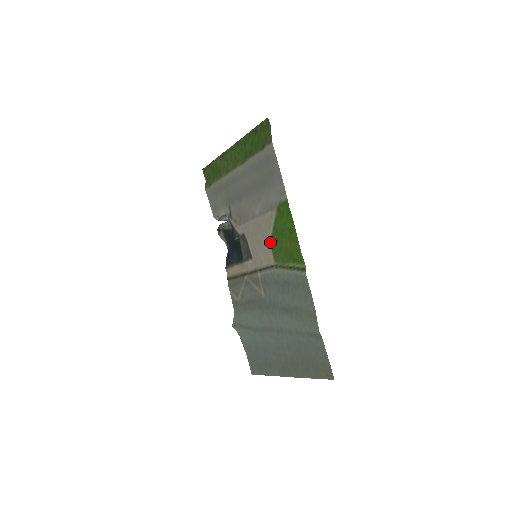
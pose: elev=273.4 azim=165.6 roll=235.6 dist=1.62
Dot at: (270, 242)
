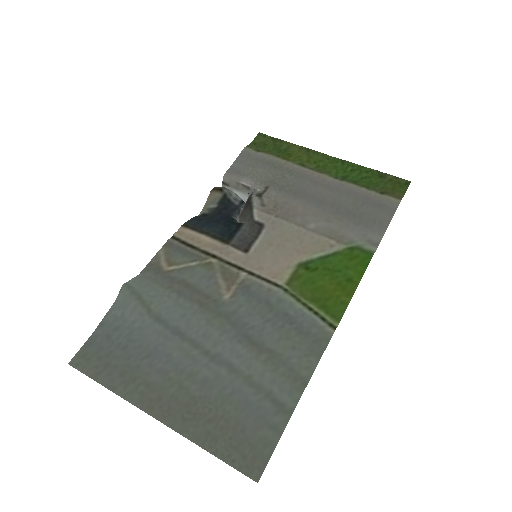
Dot at: (300, 263)
